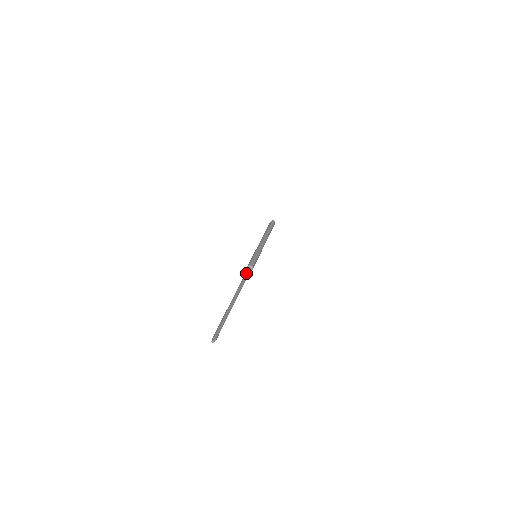
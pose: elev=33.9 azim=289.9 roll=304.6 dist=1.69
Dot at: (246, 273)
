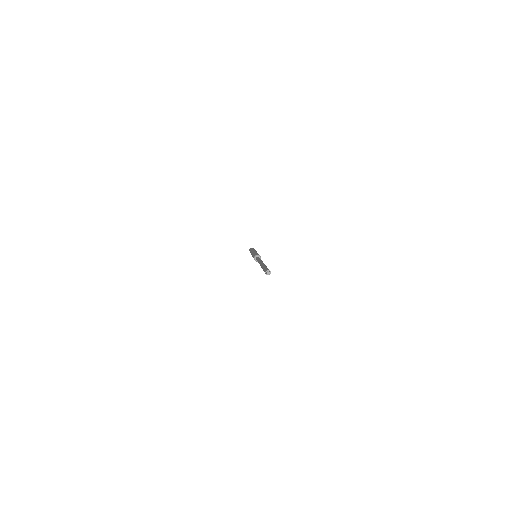
Dot at: occluded
